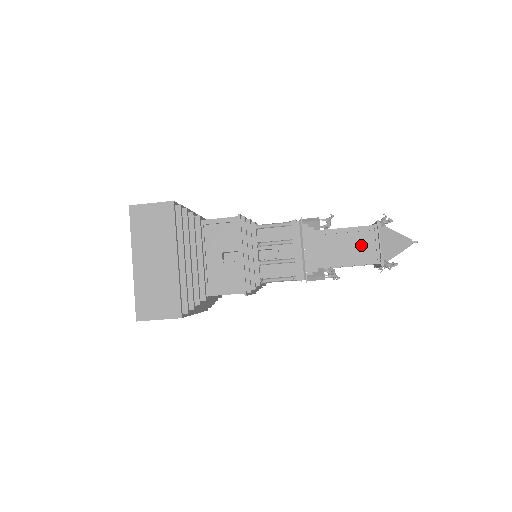
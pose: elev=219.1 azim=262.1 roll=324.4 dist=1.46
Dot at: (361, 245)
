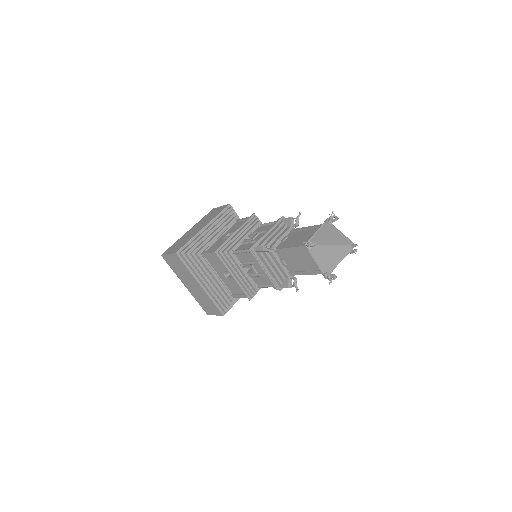
Dot at: (305, 260)
